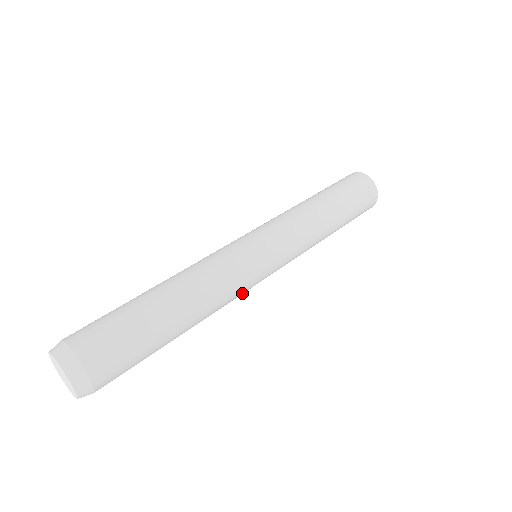
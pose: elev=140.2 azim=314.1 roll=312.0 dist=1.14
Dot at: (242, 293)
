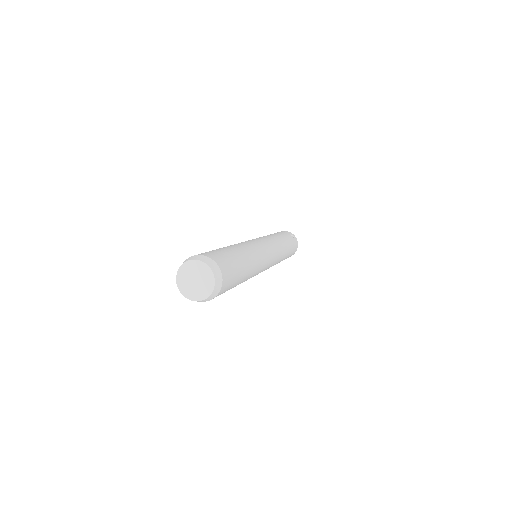
Dot at: (262, 269)
